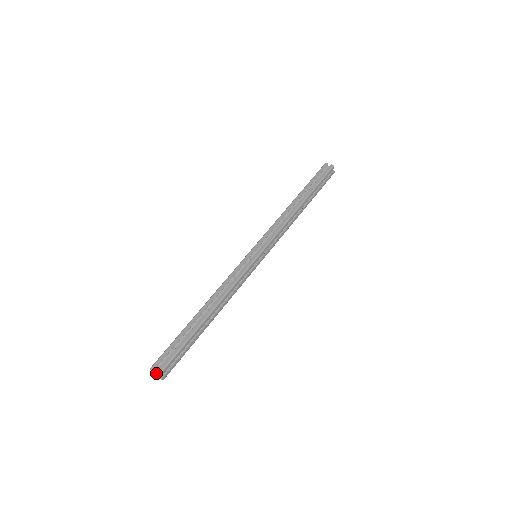
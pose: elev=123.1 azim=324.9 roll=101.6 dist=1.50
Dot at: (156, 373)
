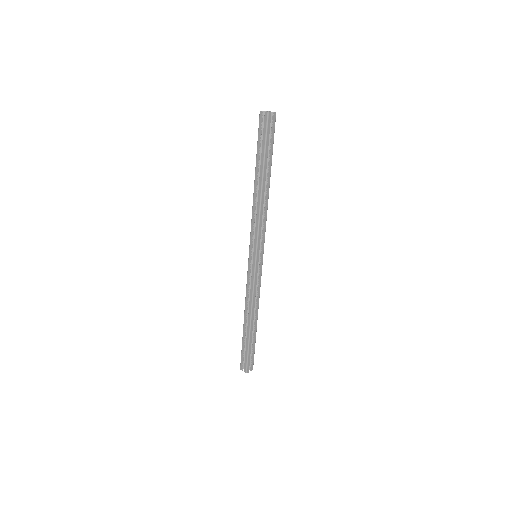
Dot at: occluded
